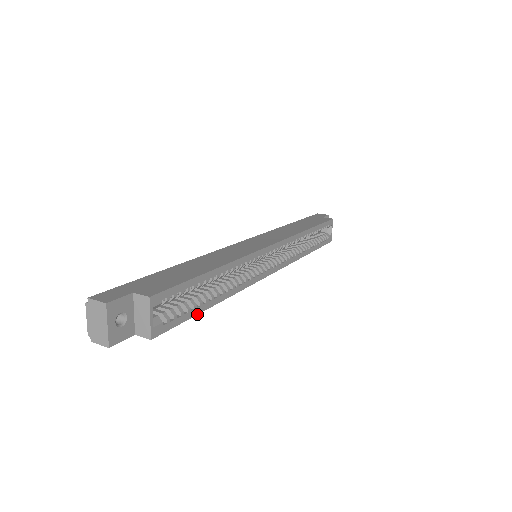
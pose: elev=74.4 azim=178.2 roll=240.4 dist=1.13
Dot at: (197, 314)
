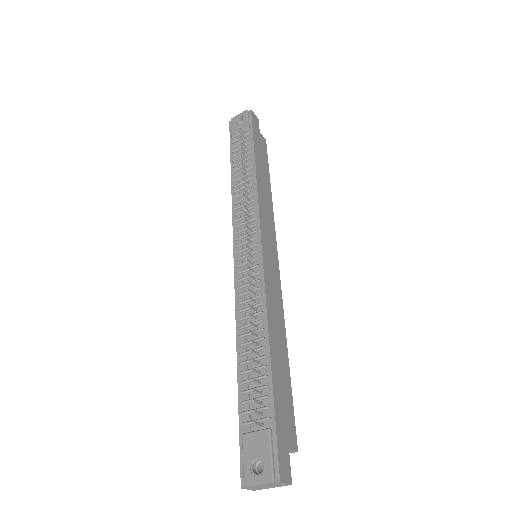
Dot at: occluded
